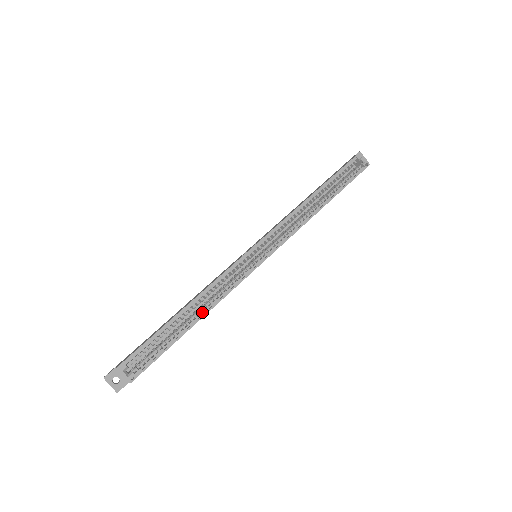
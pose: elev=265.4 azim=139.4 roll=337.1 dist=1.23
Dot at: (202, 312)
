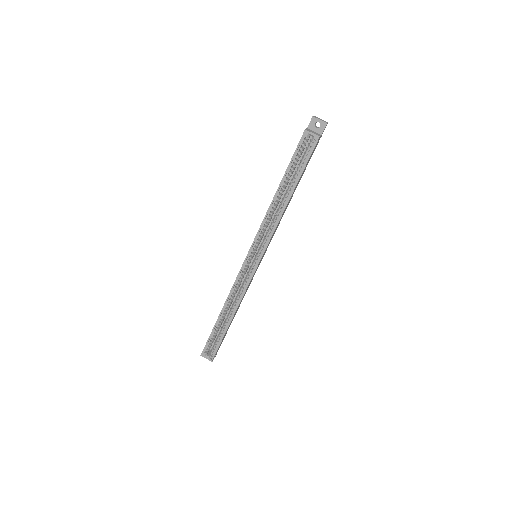
Dot at: (233, 311)
